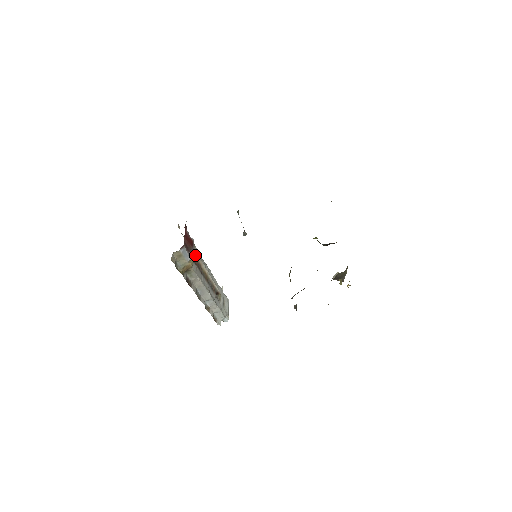
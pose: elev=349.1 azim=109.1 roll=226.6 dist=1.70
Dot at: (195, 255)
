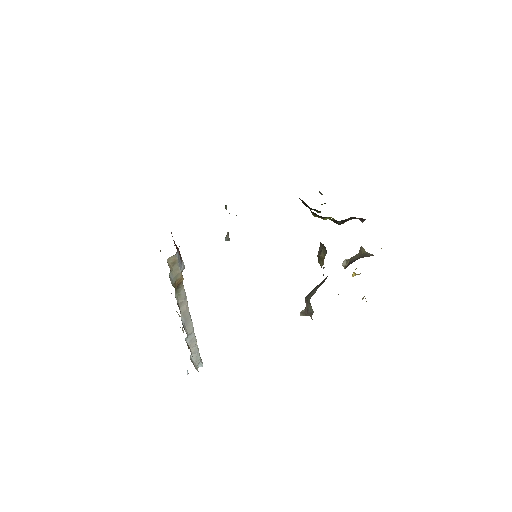
Dot at: occluded
